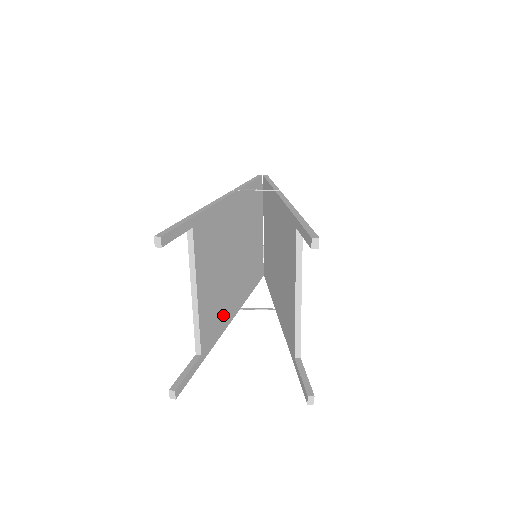
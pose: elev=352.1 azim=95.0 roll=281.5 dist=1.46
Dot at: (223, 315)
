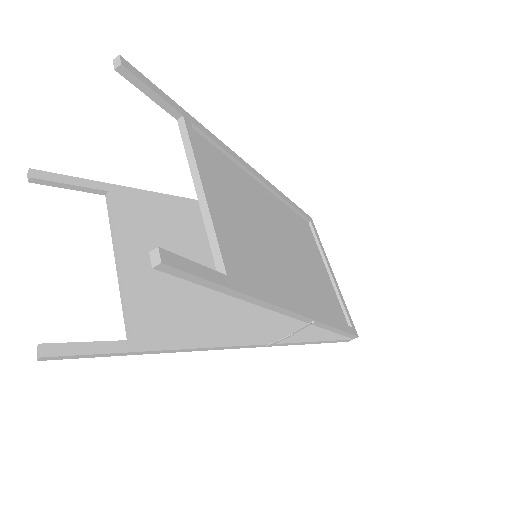
Dot at: (206, 324)
